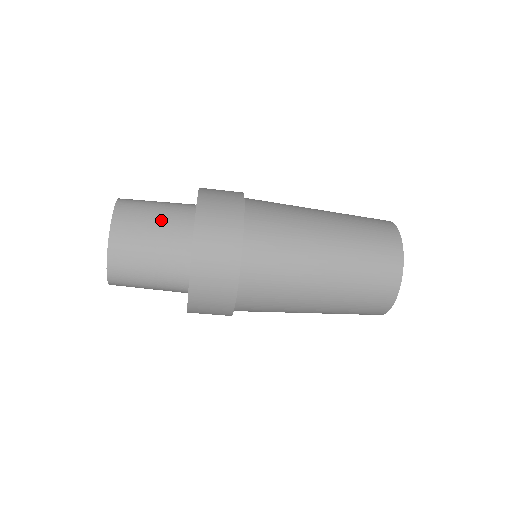
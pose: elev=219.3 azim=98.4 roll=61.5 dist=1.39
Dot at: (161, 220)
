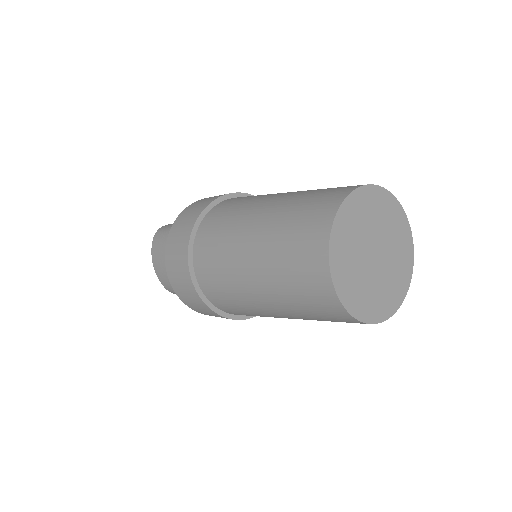
Dot at: occluded
